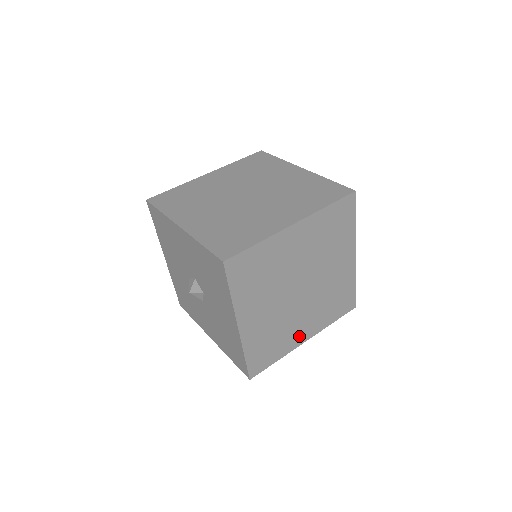
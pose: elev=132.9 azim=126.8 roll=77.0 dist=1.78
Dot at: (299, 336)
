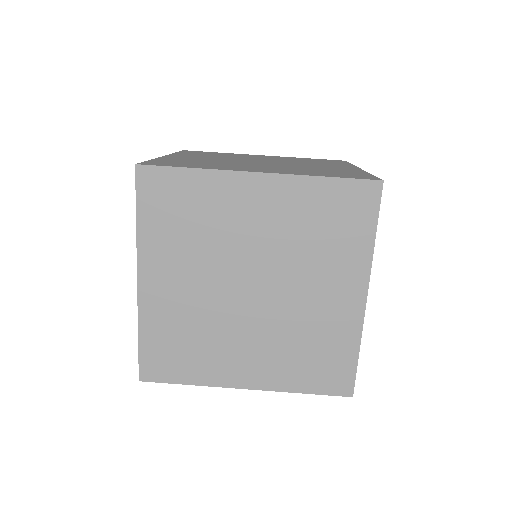
Dot at: (234, 370)
